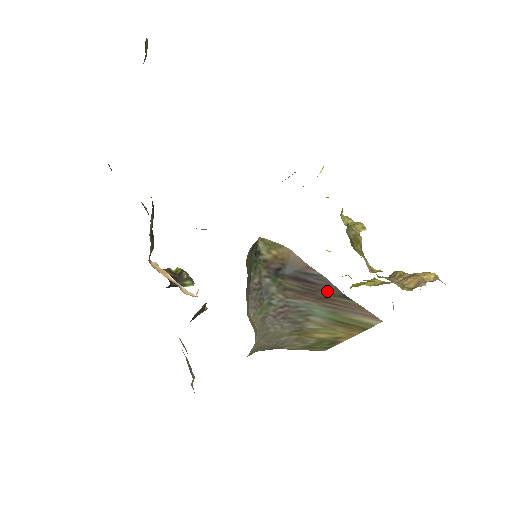
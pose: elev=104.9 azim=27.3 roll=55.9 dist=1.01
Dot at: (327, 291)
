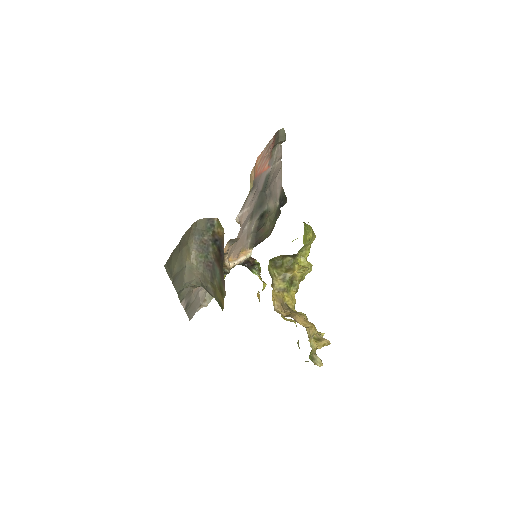
Dot at: (222, 263)
